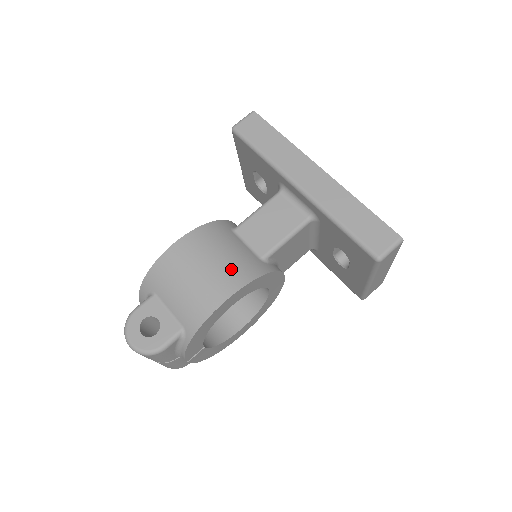
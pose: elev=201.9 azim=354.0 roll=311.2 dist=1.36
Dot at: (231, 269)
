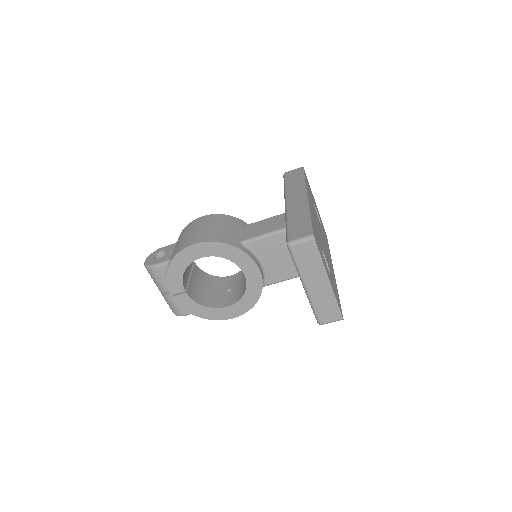
Dot at: (213, 233)
